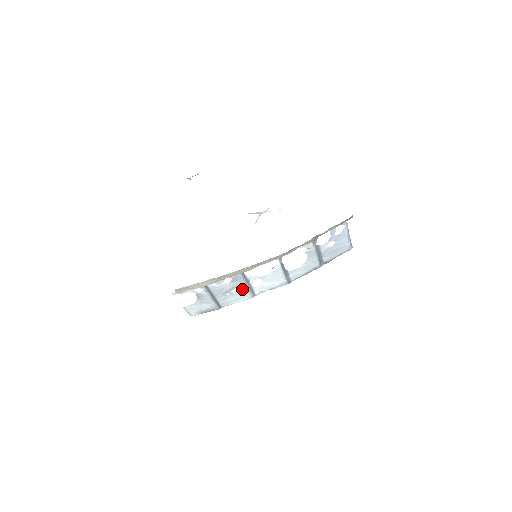
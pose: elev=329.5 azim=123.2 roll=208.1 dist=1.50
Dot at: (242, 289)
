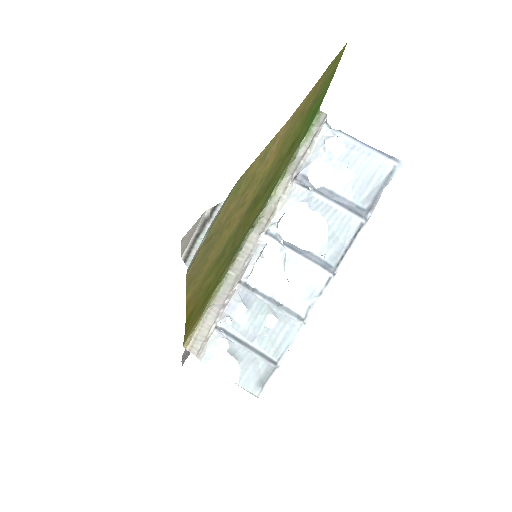
Dot at: (275, 316)
